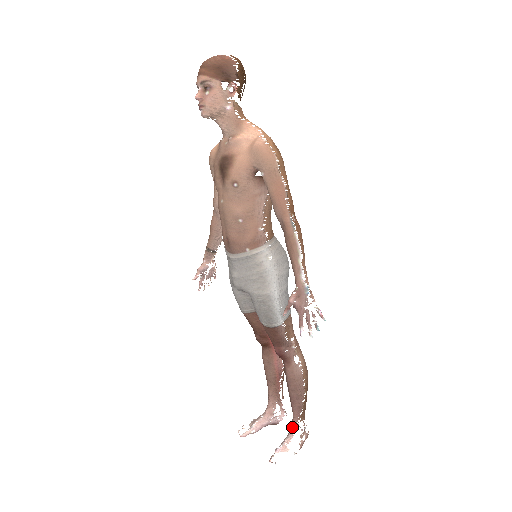
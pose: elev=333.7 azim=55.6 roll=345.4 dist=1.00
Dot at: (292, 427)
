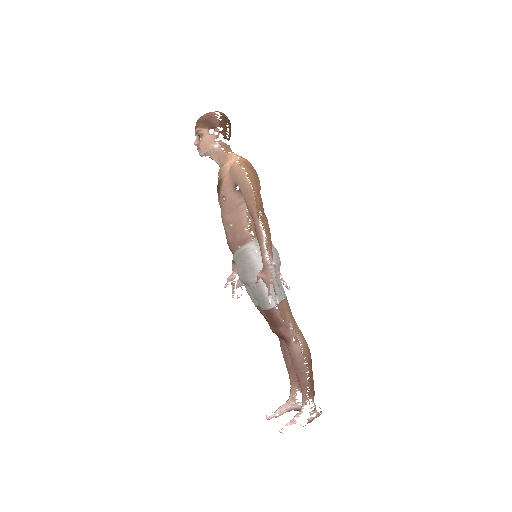
Dot at: (302, 404)
